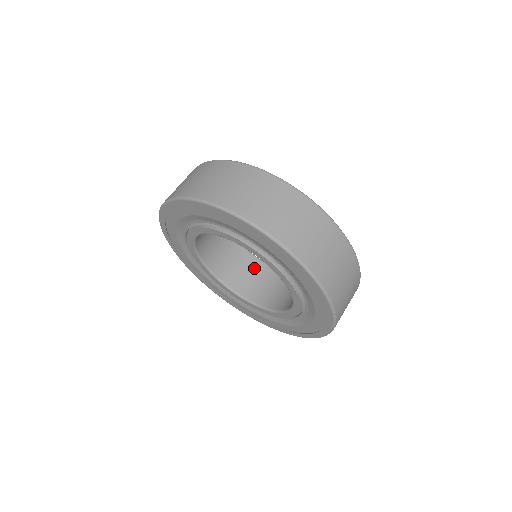
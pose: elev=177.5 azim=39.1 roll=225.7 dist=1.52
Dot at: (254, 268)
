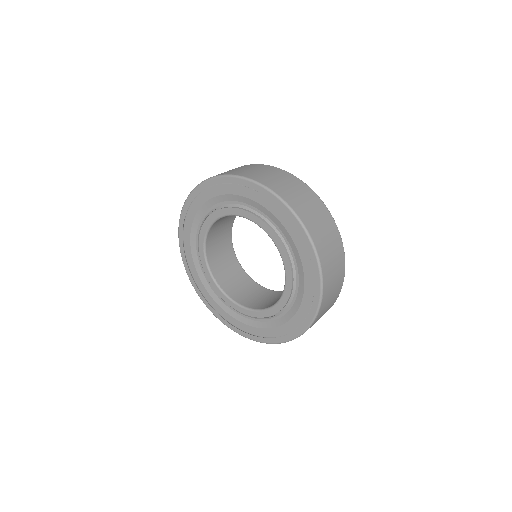
Dot at: (238, 274)
